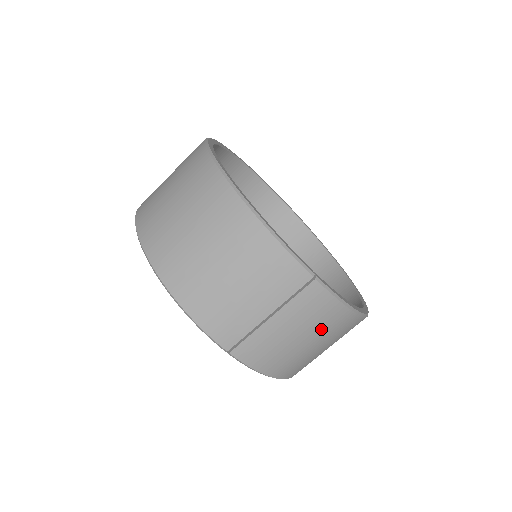
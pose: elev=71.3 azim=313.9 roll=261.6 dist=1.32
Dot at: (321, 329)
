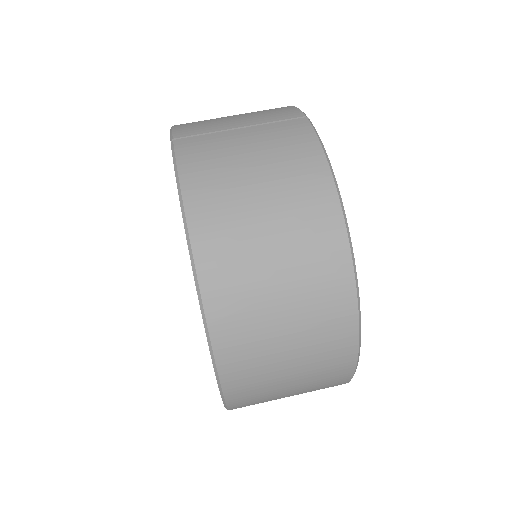
Dot at: (282, 168)
